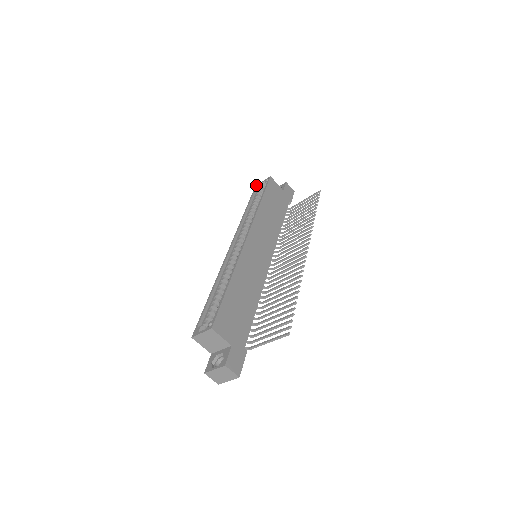
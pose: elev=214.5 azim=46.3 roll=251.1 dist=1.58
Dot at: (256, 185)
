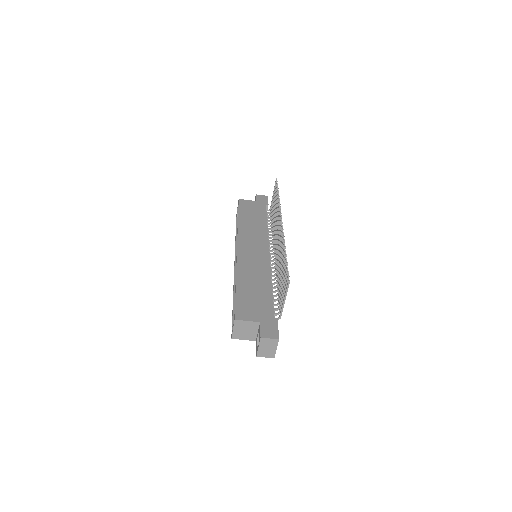
Dot at: occluded
